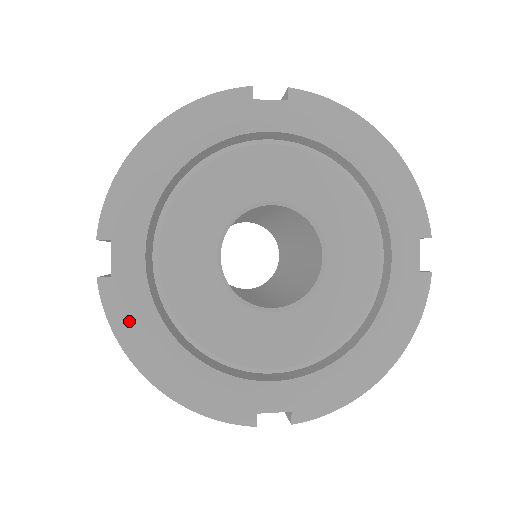
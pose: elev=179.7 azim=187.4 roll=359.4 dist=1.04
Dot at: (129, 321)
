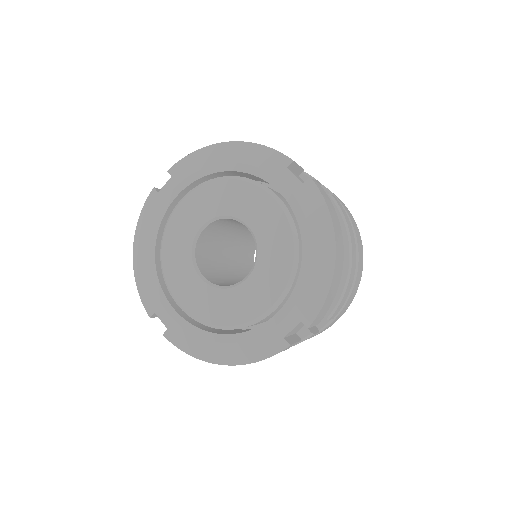
Dot at: (148, 218)
